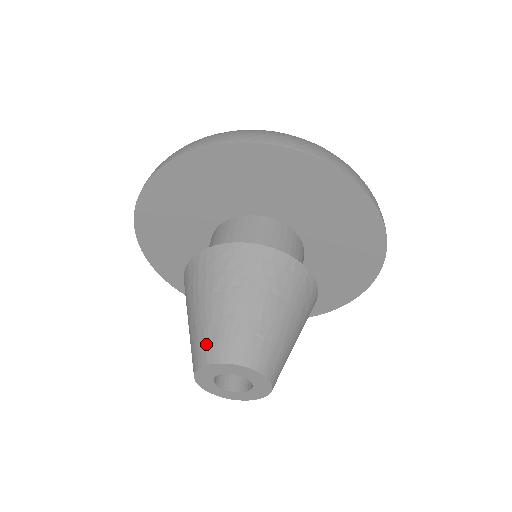
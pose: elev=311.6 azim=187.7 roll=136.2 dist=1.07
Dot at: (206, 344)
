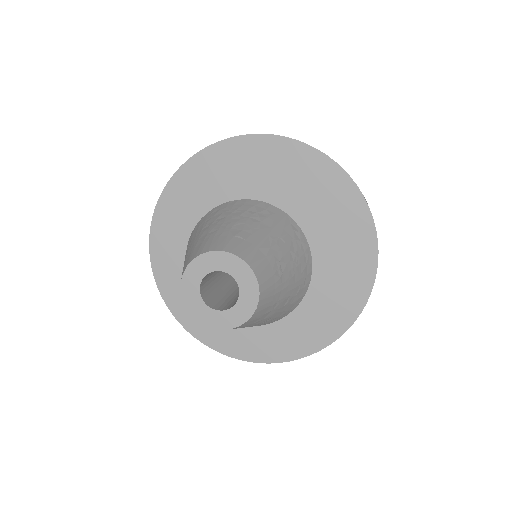
Dot at: (191, 254)
